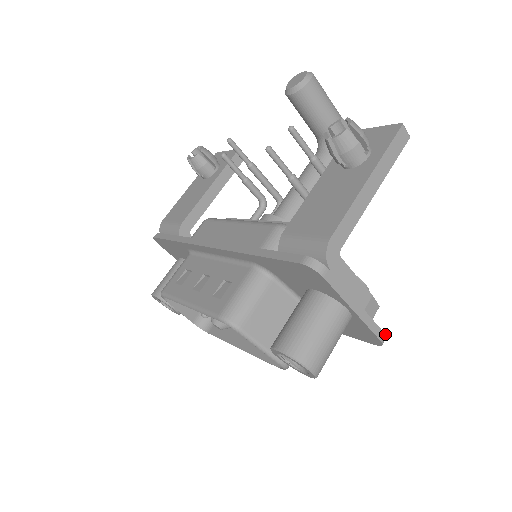
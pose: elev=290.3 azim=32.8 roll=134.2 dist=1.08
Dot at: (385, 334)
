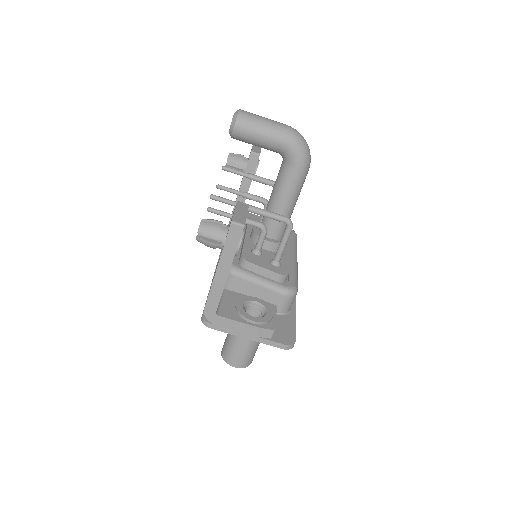
Dot at: (286, 345)
